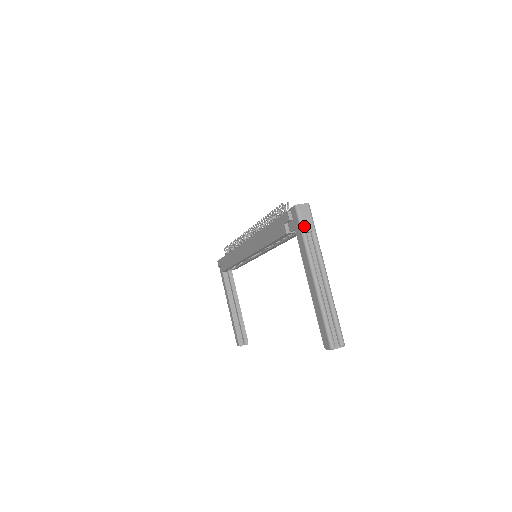
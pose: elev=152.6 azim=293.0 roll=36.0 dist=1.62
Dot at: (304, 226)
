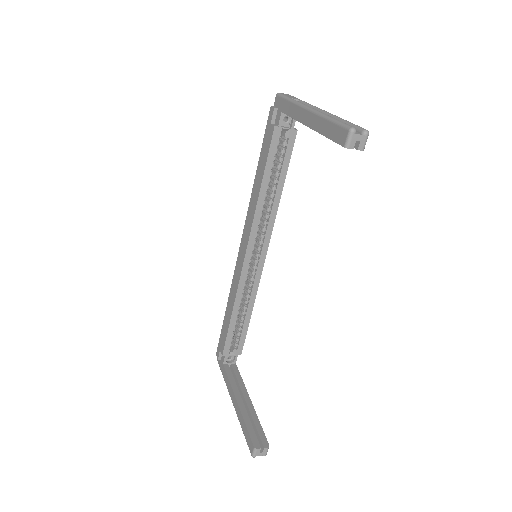
Dot at: (289, 97)
